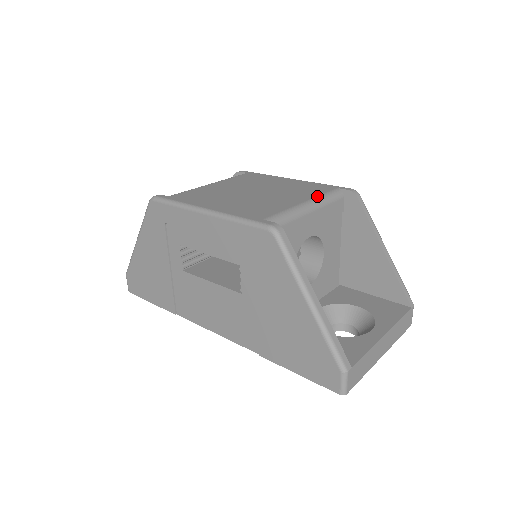
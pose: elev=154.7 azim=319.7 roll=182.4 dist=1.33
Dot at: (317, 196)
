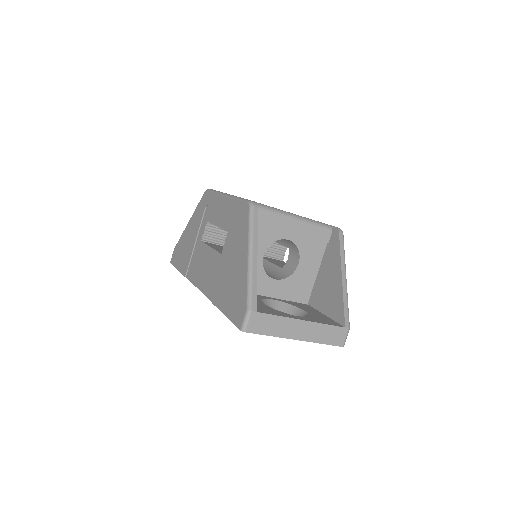
Dot at: (307, 218)
